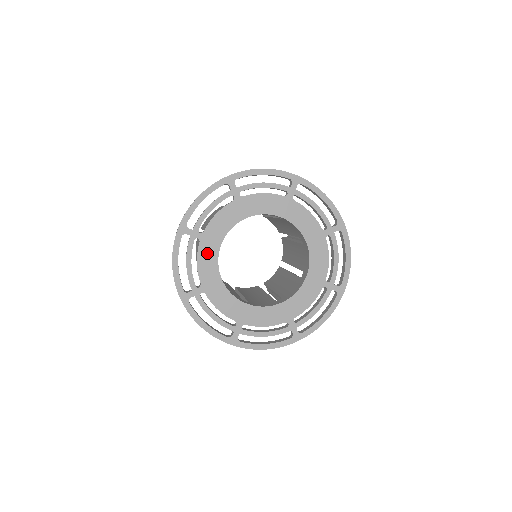
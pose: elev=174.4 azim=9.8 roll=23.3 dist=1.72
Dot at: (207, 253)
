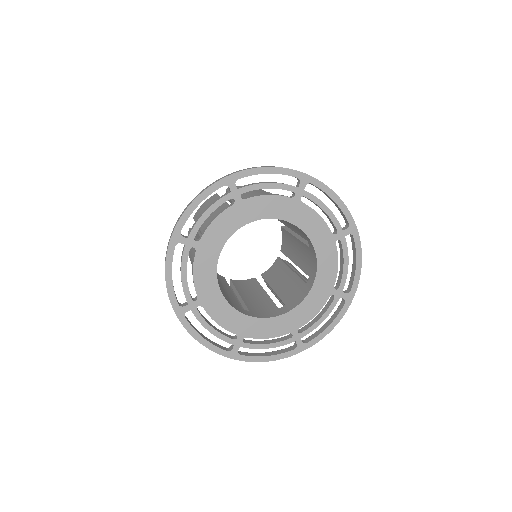
Dot at: (230, 219)
